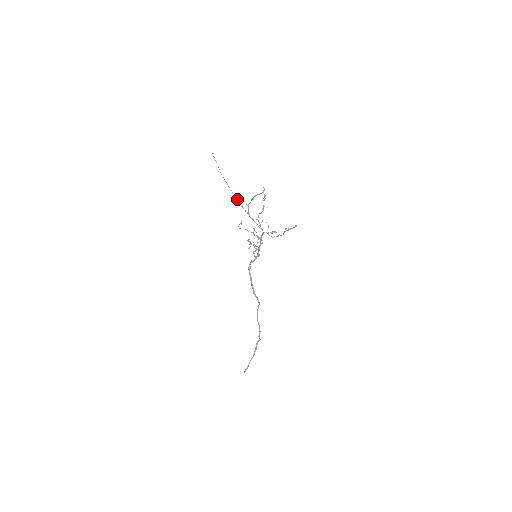
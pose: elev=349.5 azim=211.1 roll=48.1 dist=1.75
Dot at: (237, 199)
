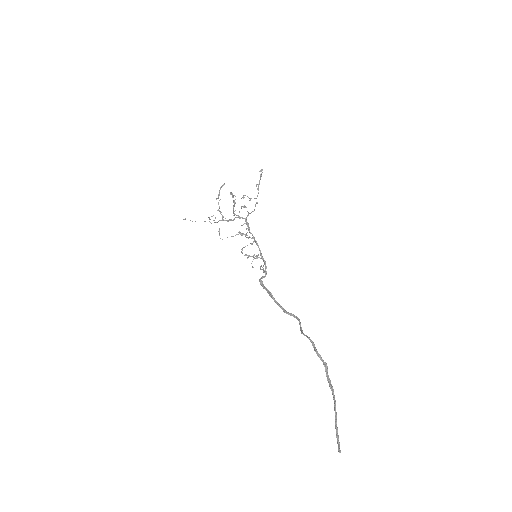
Dot at: (210, 219)
